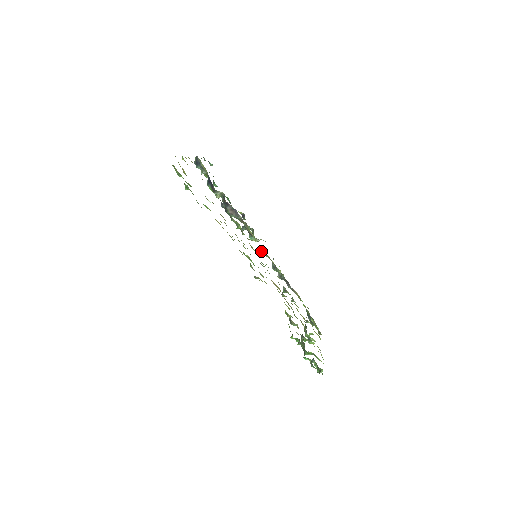
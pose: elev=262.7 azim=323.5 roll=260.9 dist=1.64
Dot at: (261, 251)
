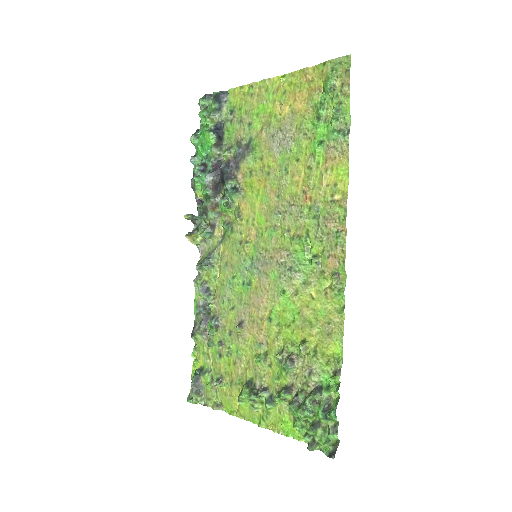
Dot at: (209, 258)
